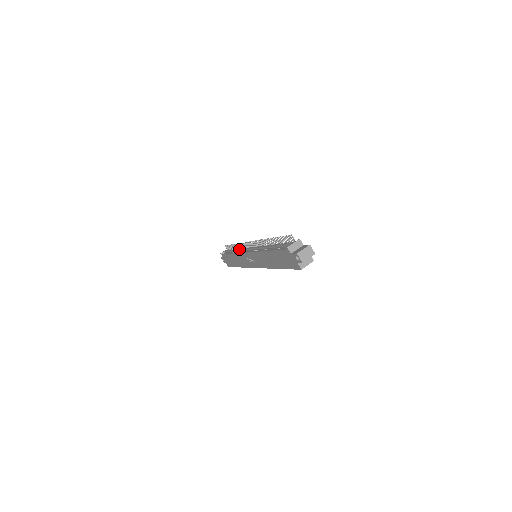
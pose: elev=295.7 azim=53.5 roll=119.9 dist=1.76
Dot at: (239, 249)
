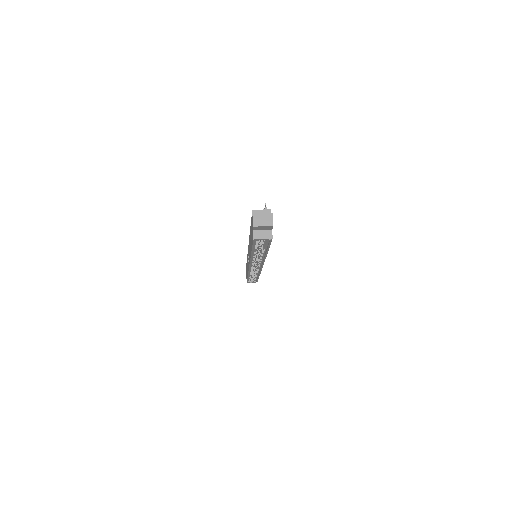
Dot at: occluded
